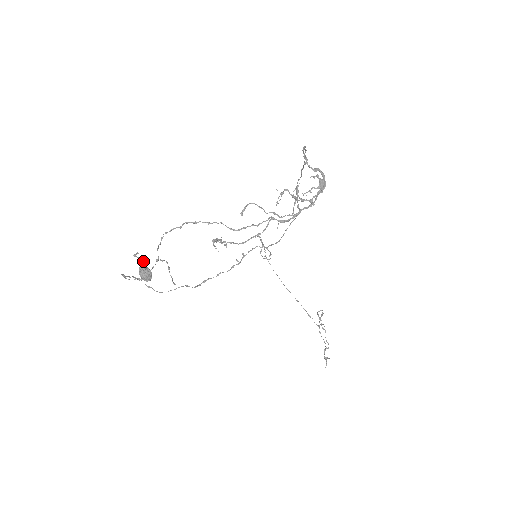
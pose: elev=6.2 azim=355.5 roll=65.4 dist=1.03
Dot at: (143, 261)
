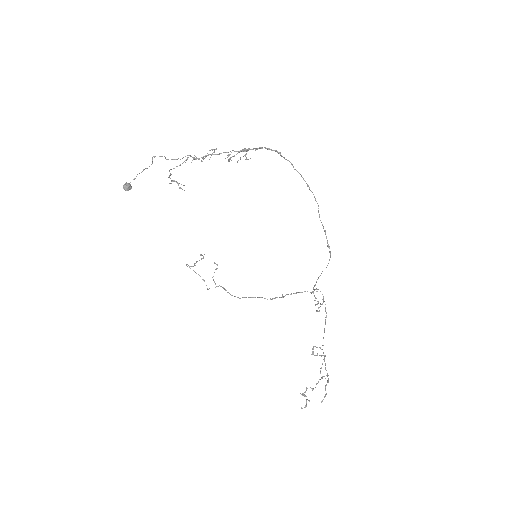
Dot at: (202, 258)
